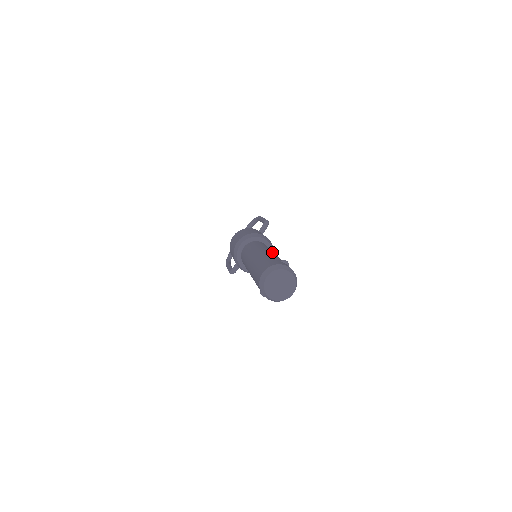
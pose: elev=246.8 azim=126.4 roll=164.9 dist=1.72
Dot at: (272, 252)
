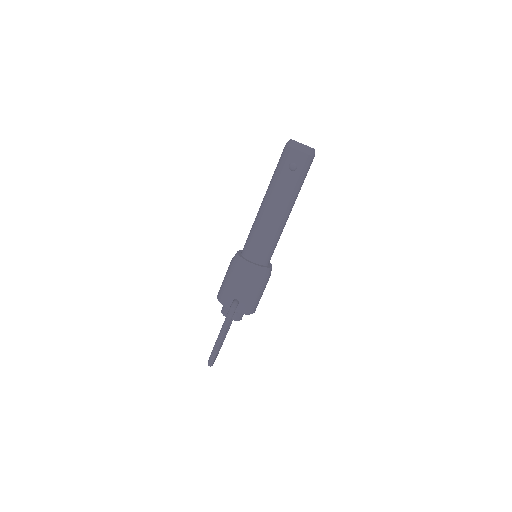
Dot at: occluded
